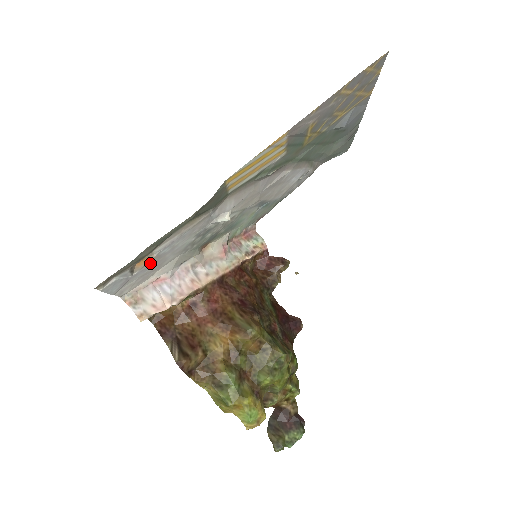
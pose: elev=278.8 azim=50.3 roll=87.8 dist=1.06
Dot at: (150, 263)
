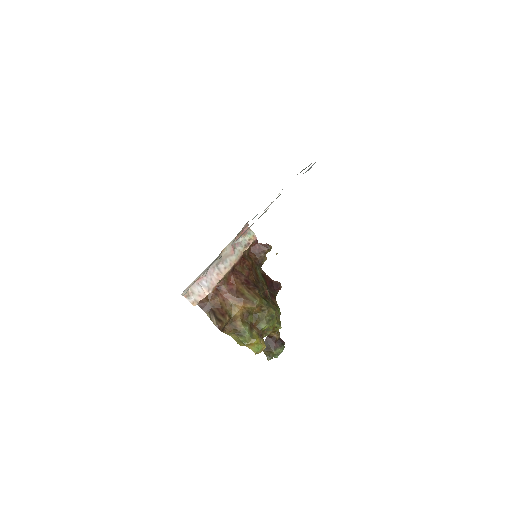
Dot at: occluded
